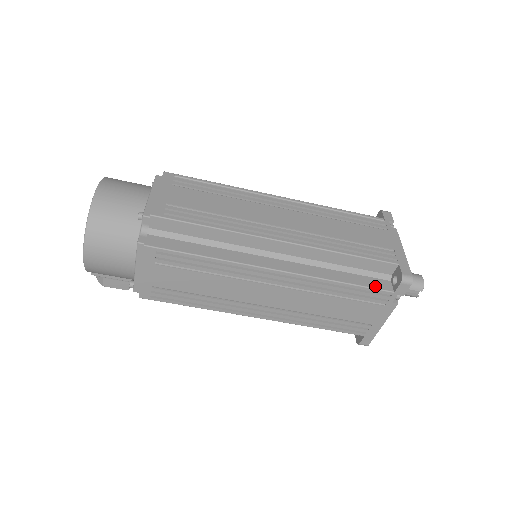
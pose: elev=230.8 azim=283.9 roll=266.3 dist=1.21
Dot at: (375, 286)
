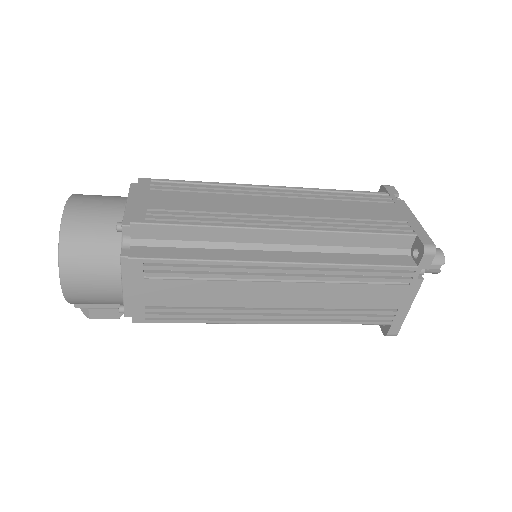
Dot at: (395, 263)
